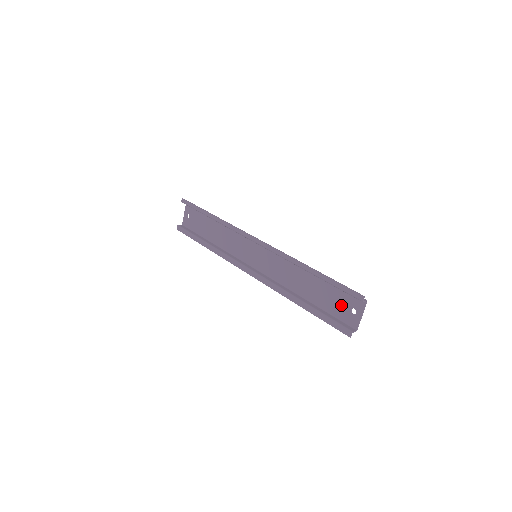
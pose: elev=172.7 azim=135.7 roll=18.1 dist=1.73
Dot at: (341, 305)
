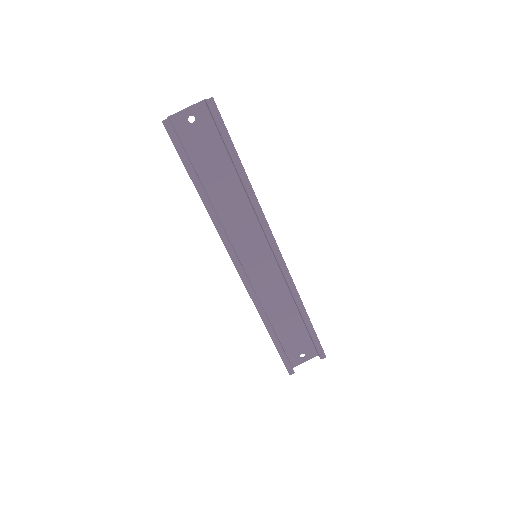
Dot at: (298, 347)
